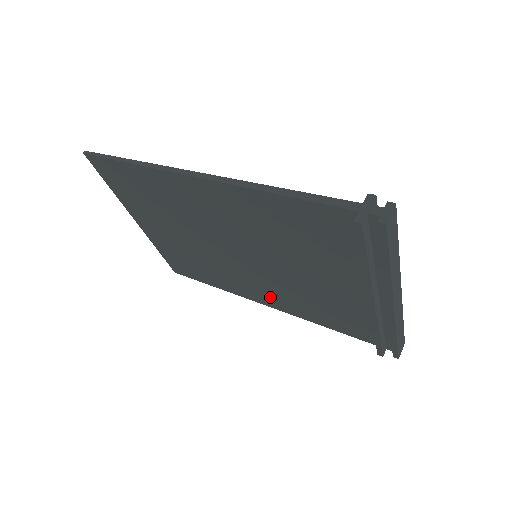
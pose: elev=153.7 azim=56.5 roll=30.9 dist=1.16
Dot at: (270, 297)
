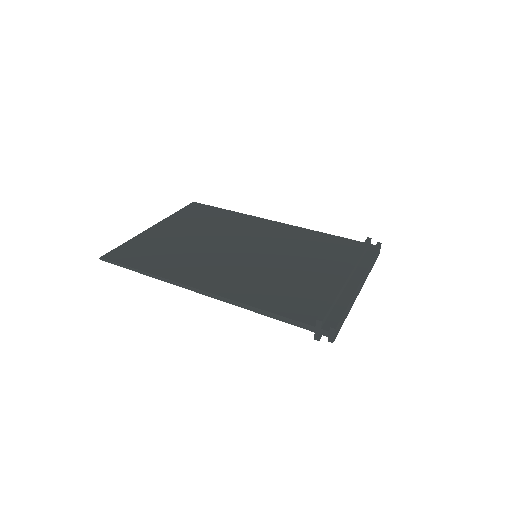
Dot at: occluded
